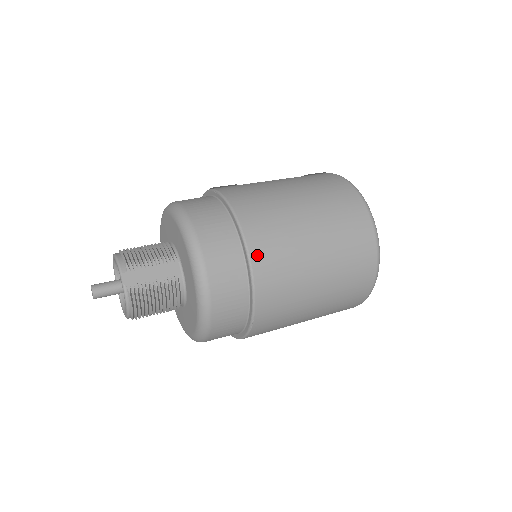
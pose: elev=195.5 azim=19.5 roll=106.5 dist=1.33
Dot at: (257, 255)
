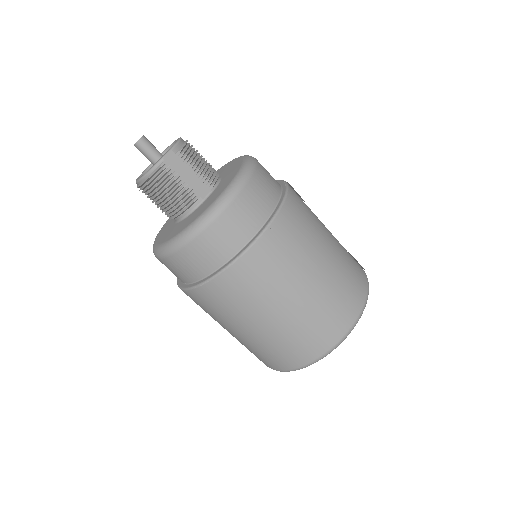
Dot at: (263, 245)
